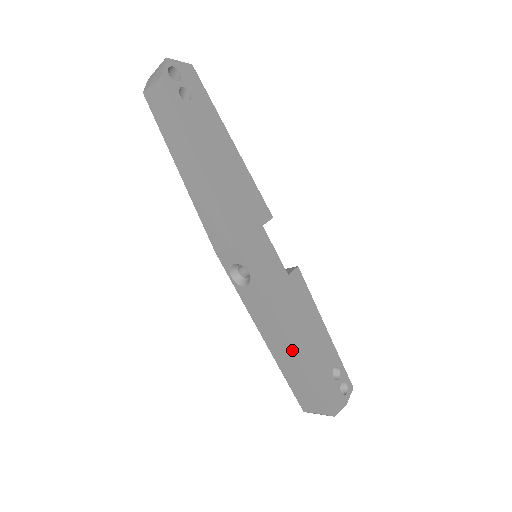
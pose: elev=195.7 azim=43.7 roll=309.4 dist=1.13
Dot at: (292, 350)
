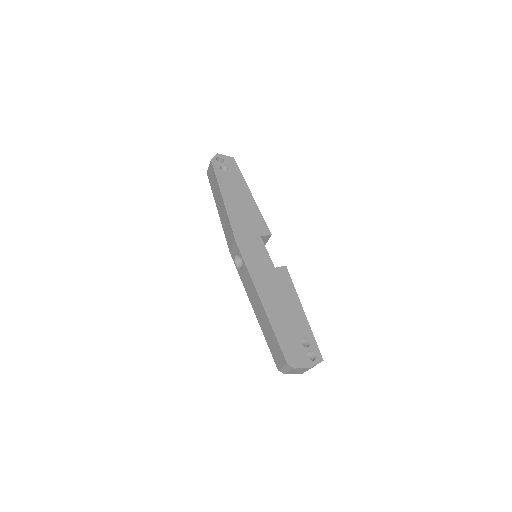
Dot at: (264, 310)
